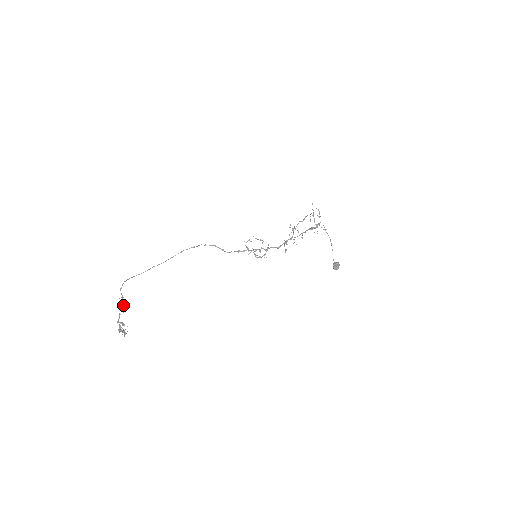
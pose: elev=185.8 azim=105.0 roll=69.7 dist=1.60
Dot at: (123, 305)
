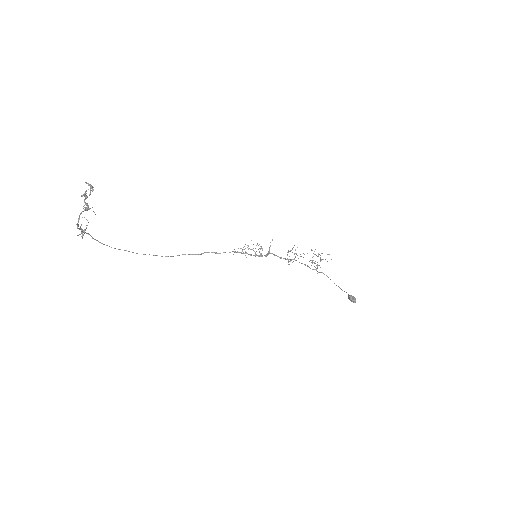
Dot at: occluded
